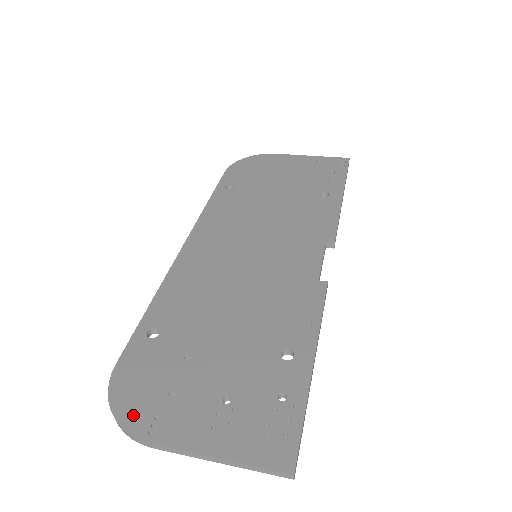
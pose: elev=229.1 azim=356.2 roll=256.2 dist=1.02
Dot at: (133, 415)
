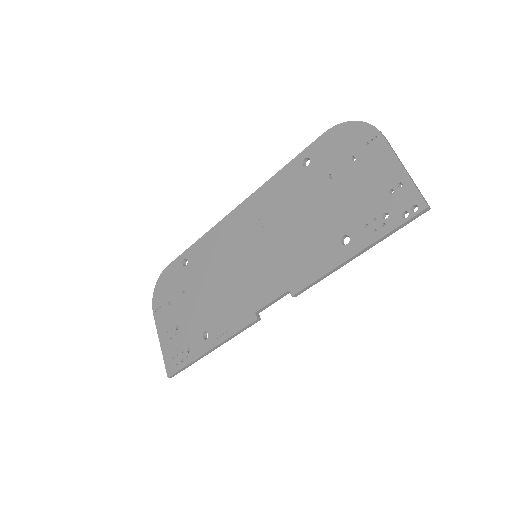
Dot at: (157, 297)
